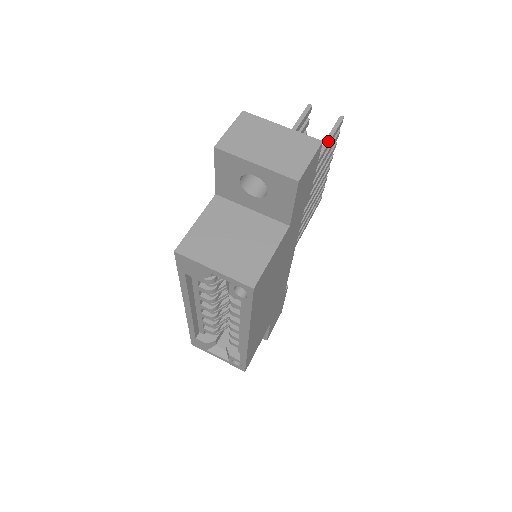
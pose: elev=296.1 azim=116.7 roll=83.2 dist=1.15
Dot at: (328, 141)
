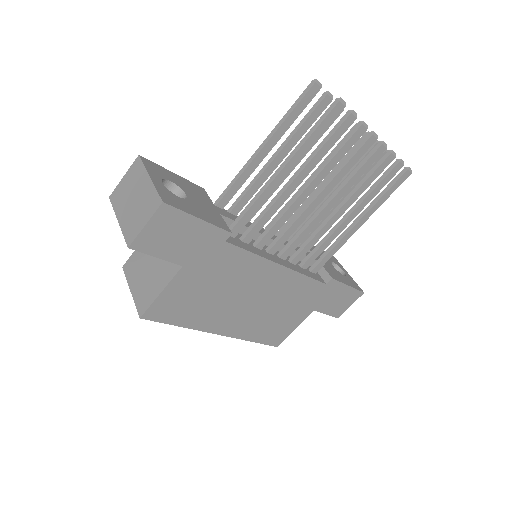
Dot at: (302, 143)
